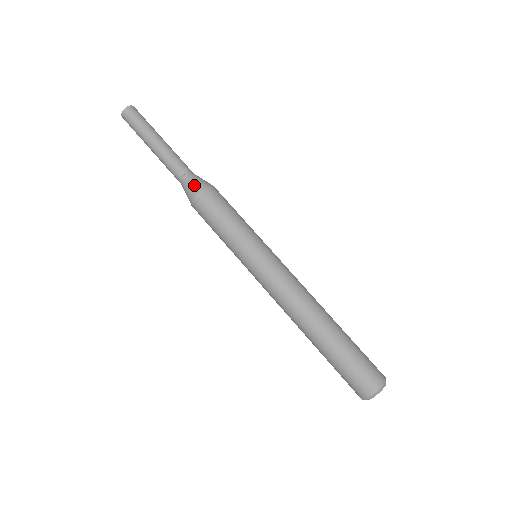
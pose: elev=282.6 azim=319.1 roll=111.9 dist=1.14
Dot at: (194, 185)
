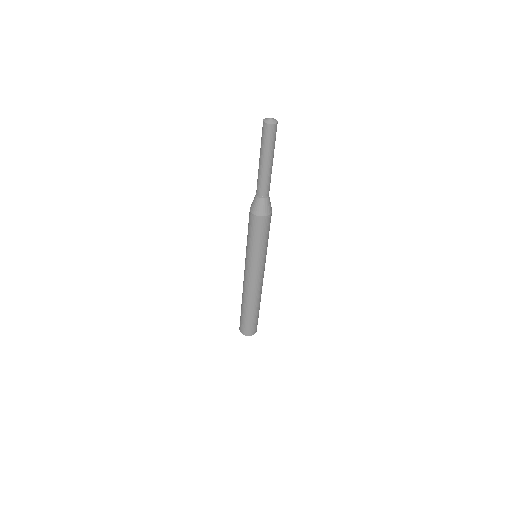
Dot at: (267, 208)
